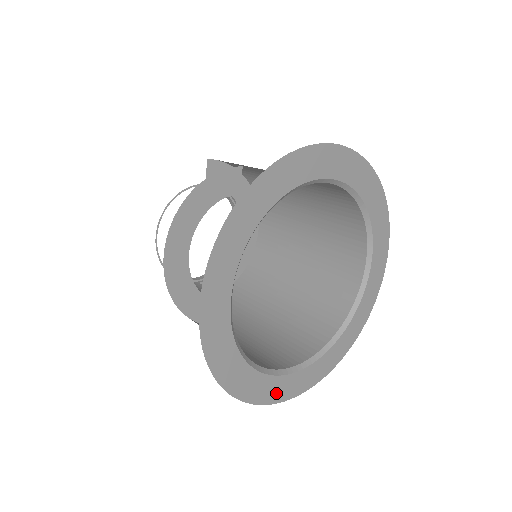
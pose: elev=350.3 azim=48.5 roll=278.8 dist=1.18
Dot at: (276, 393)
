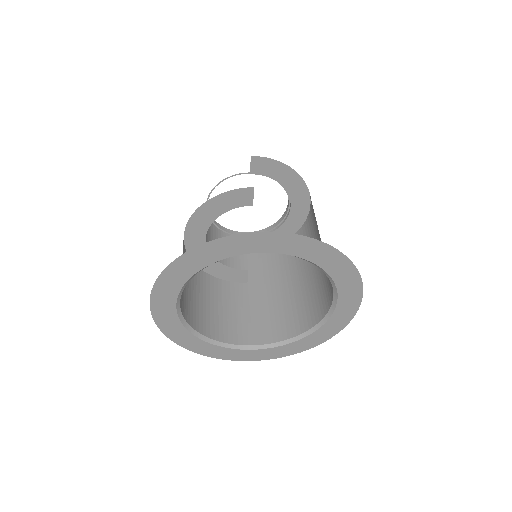
Dot at: (232, 356)
